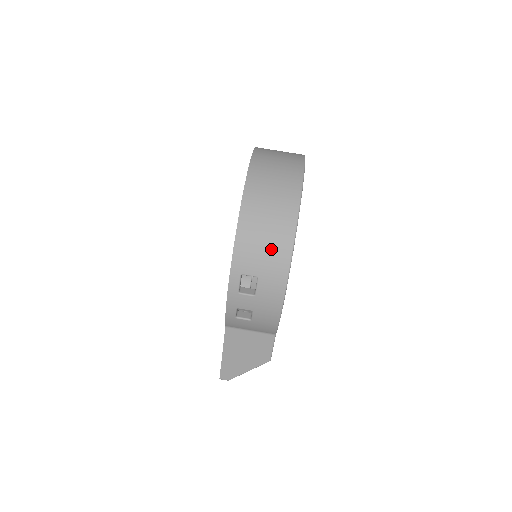
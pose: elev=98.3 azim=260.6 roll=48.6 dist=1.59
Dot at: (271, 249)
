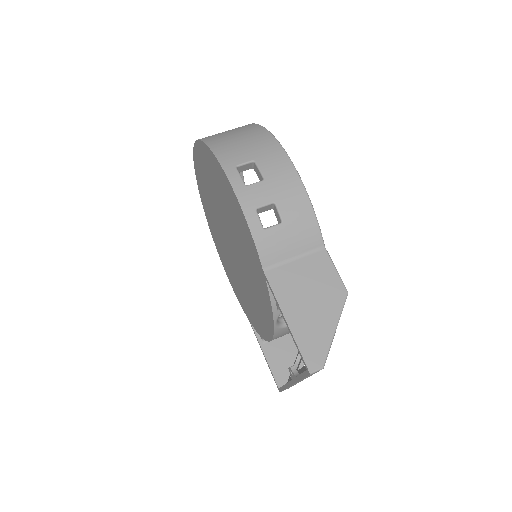
Dot at: (249, 139)
